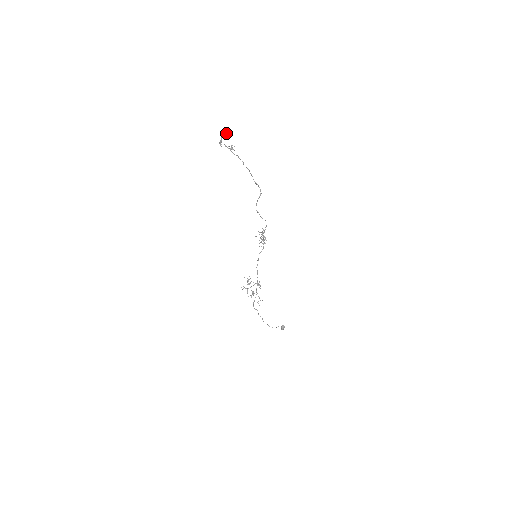
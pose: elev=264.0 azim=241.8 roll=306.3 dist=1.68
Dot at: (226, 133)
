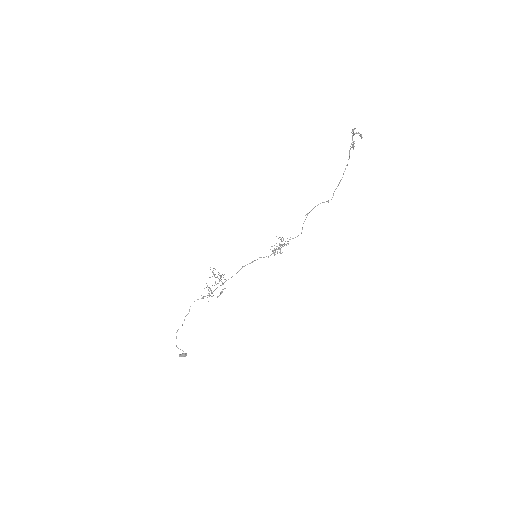
Dot at: occluded
